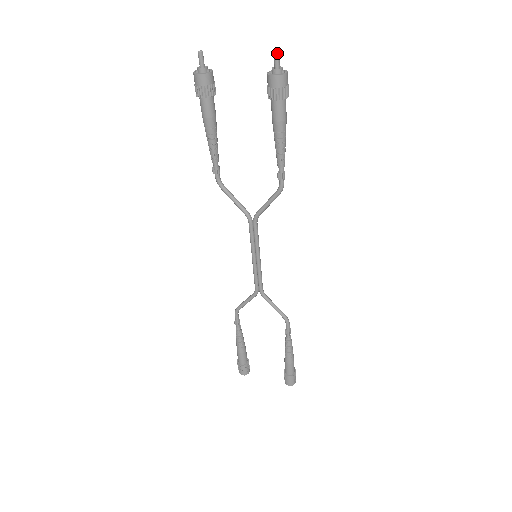
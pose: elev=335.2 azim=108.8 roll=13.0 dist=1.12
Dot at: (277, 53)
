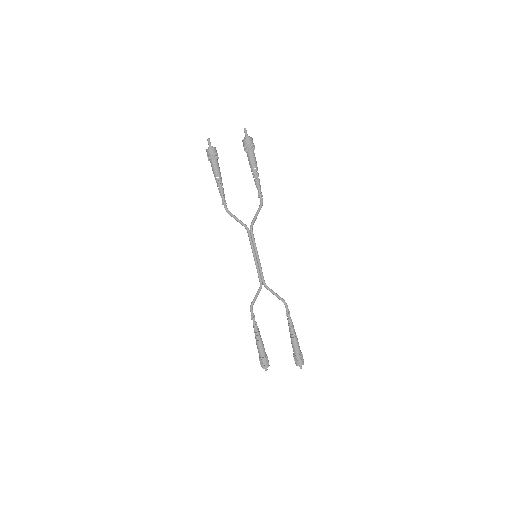
Dot at: (245, 129)
